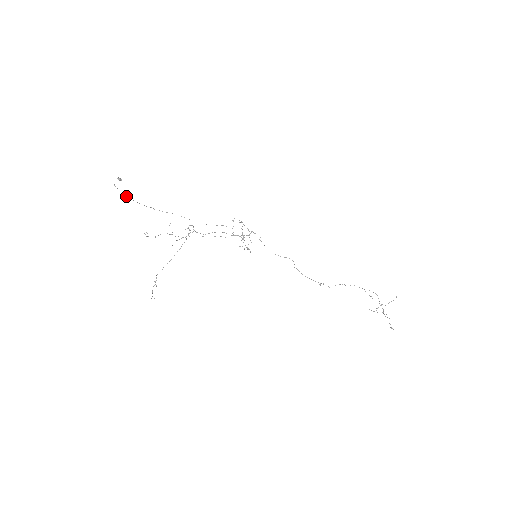
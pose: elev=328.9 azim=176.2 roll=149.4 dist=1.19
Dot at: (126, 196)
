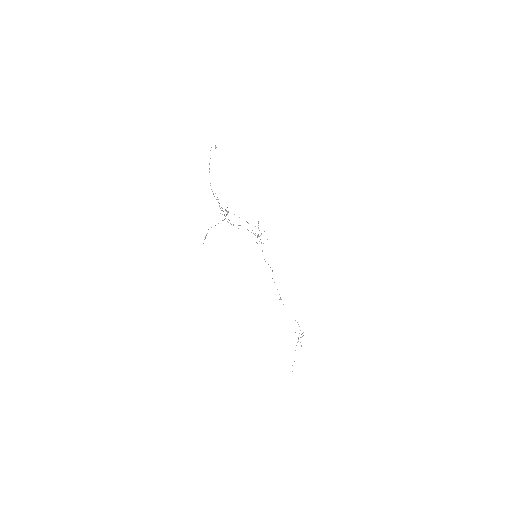
Dot at: occluded
